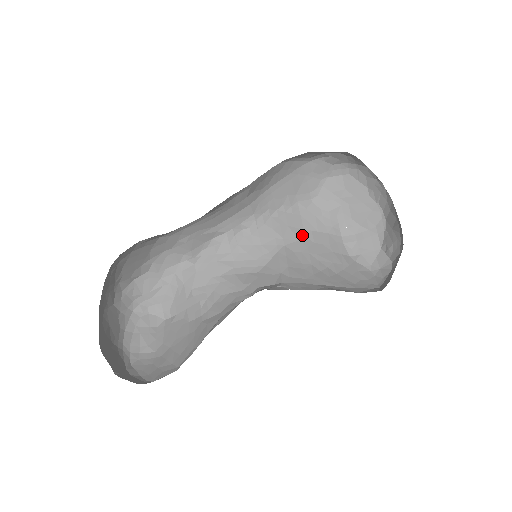
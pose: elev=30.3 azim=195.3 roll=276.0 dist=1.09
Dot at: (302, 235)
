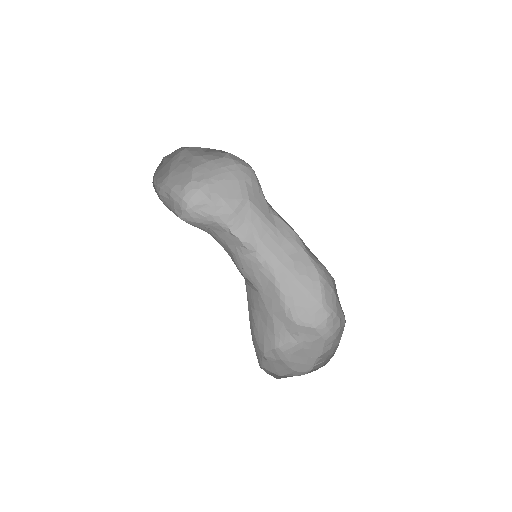
Dot at: (269, 310)
